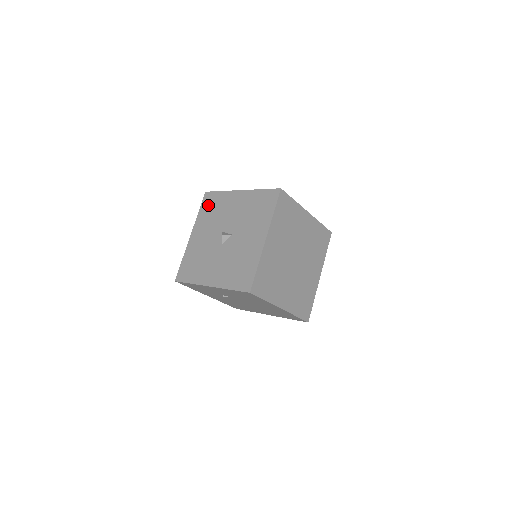
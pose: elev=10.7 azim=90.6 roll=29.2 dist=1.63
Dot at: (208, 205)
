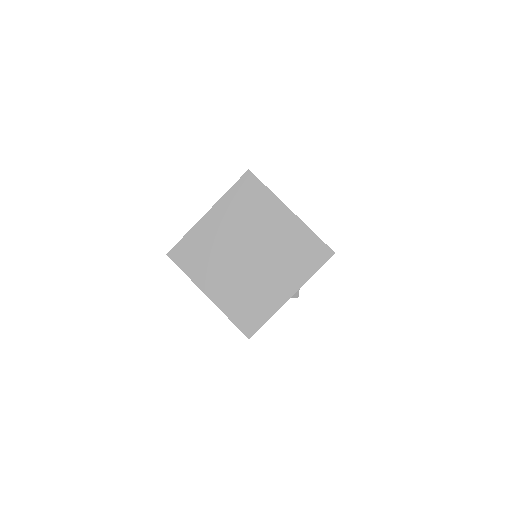
Dot at: occluded
